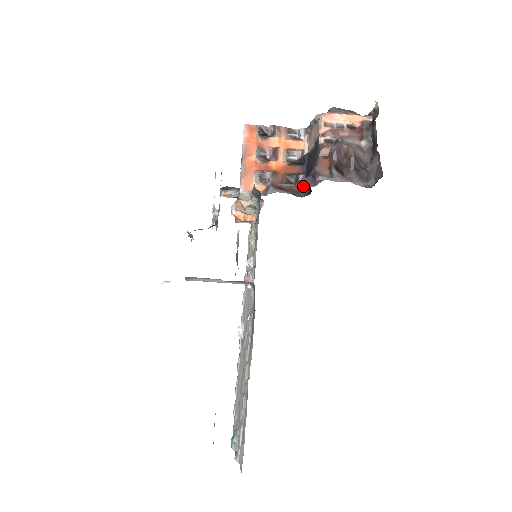
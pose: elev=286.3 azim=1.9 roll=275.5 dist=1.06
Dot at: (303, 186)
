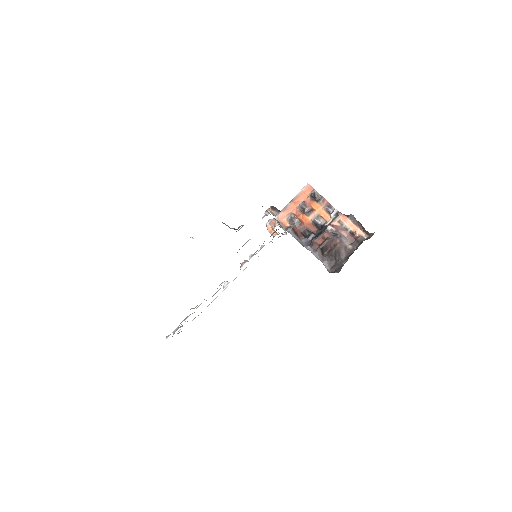
Dot at: (302, 243)
